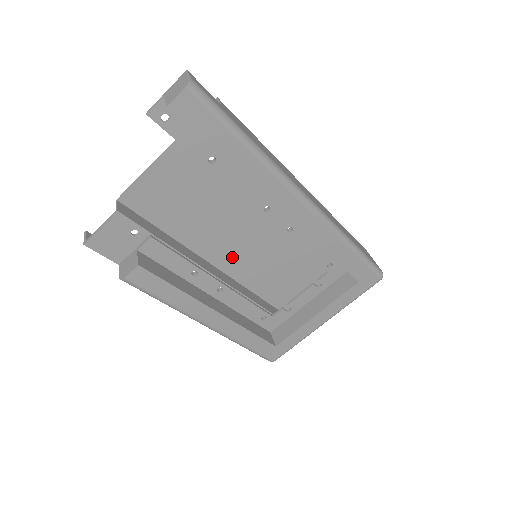
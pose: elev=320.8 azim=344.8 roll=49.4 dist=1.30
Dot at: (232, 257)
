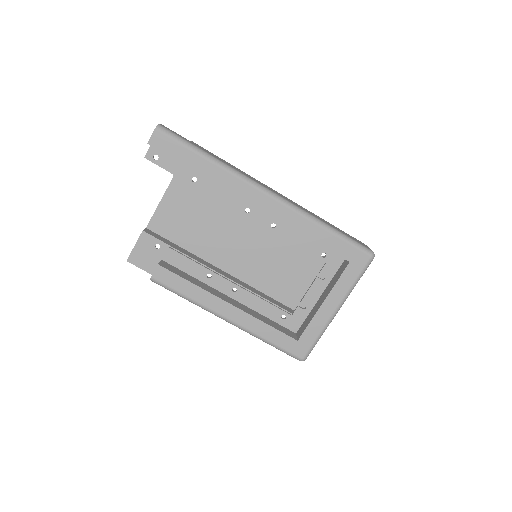
Dot at: (242, 265)
